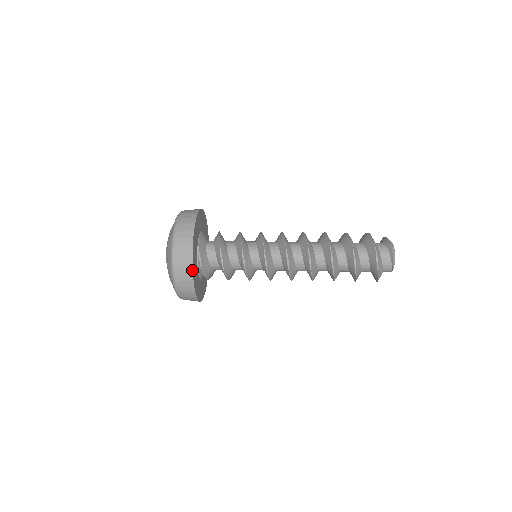
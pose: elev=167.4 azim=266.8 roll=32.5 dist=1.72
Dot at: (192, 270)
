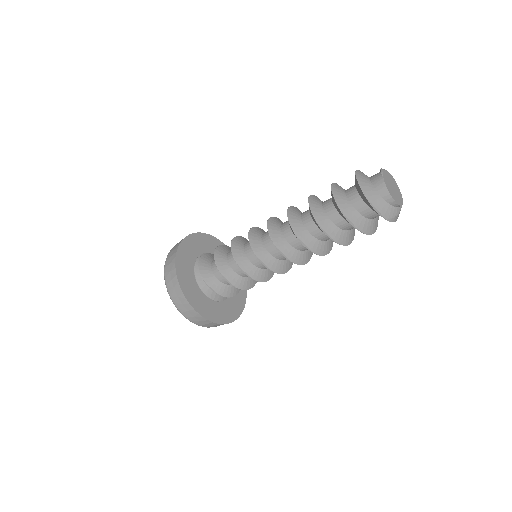
Dot at: (192, 234)
